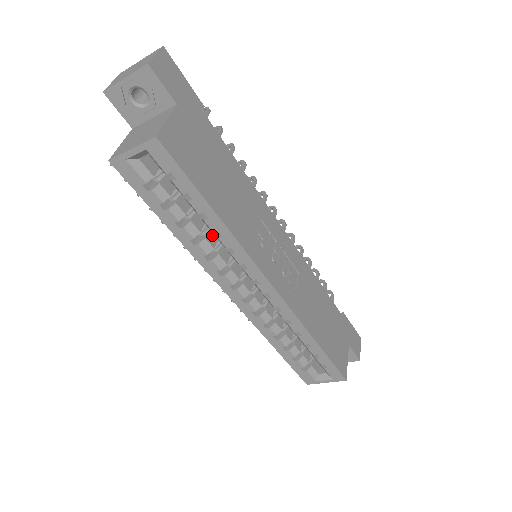
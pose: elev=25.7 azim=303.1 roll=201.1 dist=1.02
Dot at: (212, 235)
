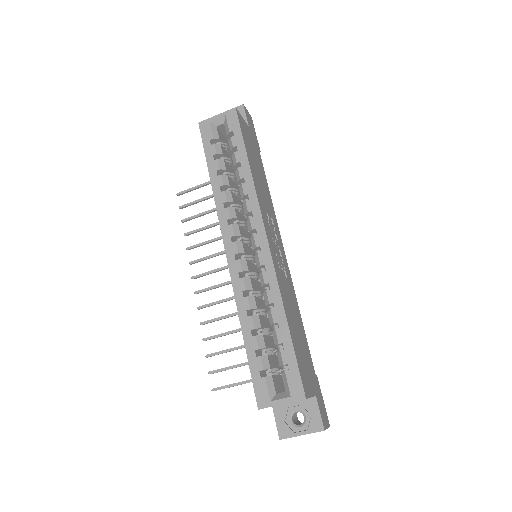
Dot at: (235, 199)
